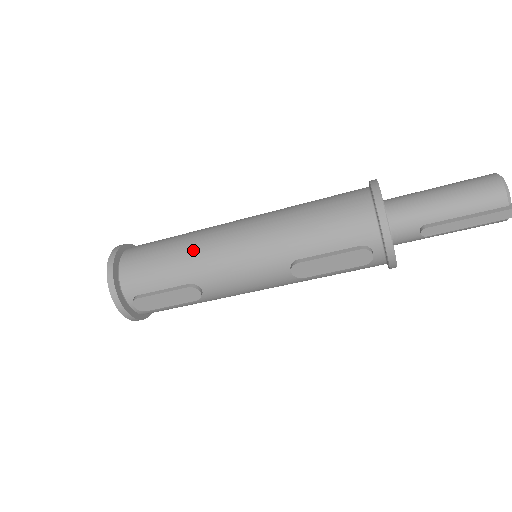
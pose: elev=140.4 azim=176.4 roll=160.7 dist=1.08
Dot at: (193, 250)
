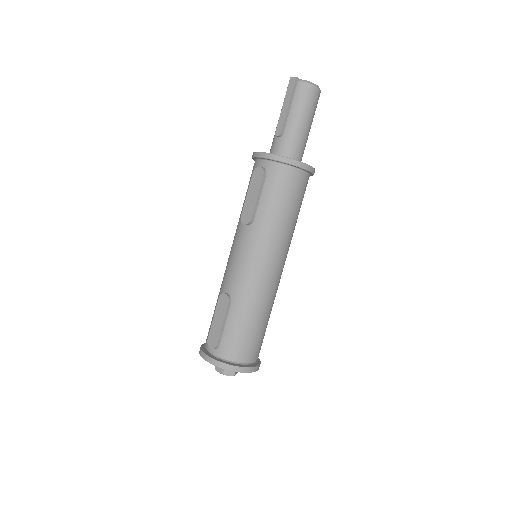
Dot at: occluded
